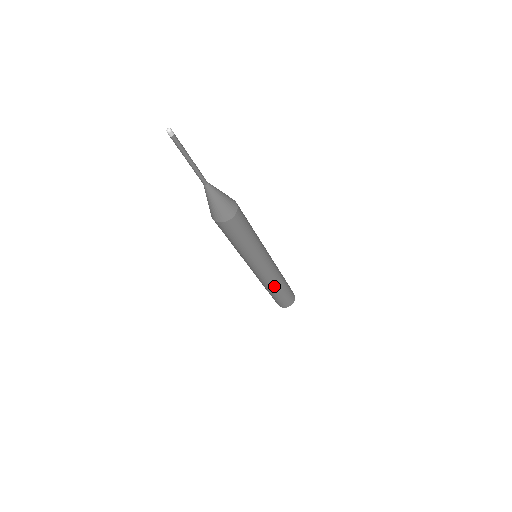
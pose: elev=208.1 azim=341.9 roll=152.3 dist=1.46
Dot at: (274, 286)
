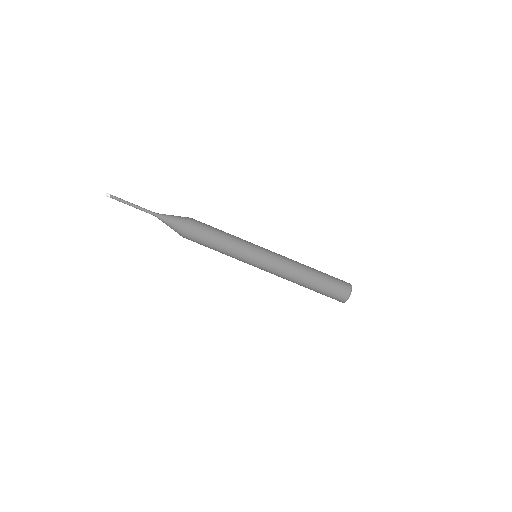
Dot at: (302, 265)
